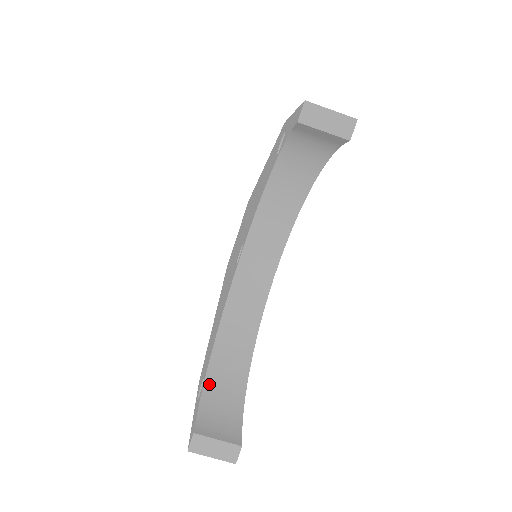
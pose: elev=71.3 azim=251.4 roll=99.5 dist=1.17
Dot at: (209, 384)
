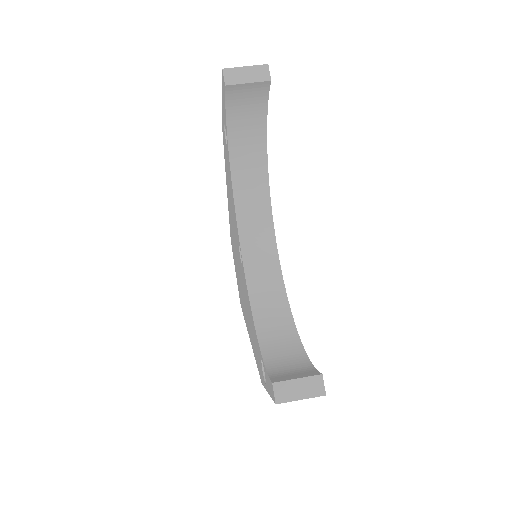
Dot at: (268, 357)
